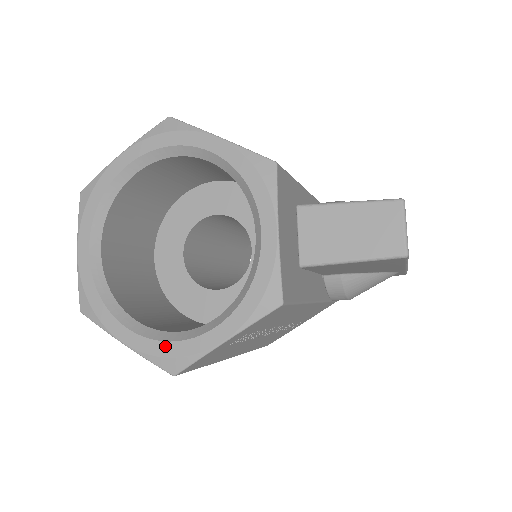
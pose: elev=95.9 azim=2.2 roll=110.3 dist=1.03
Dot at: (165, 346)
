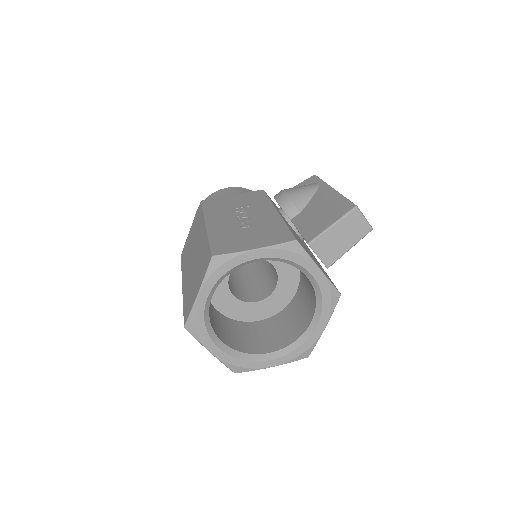
Dot at: (297, 351)
